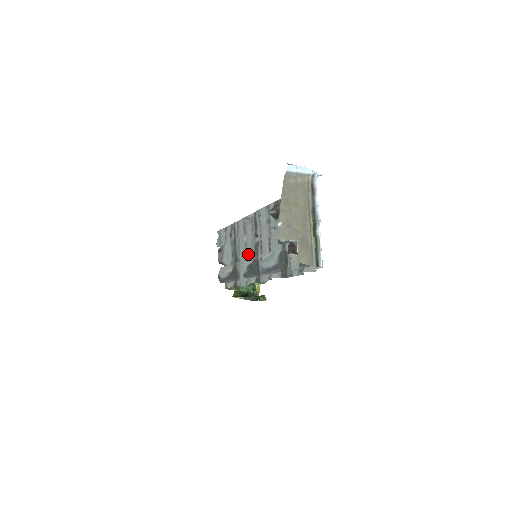
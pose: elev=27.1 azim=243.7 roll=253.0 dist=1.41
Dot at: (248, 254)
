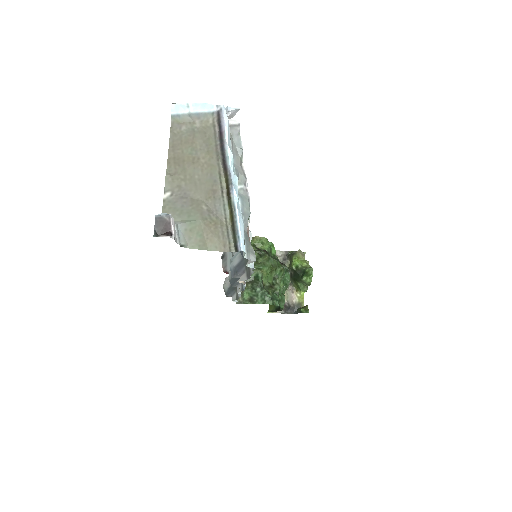
Dot at: occluded
